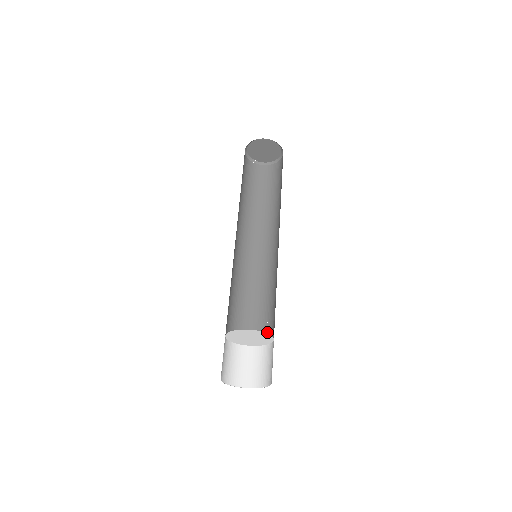
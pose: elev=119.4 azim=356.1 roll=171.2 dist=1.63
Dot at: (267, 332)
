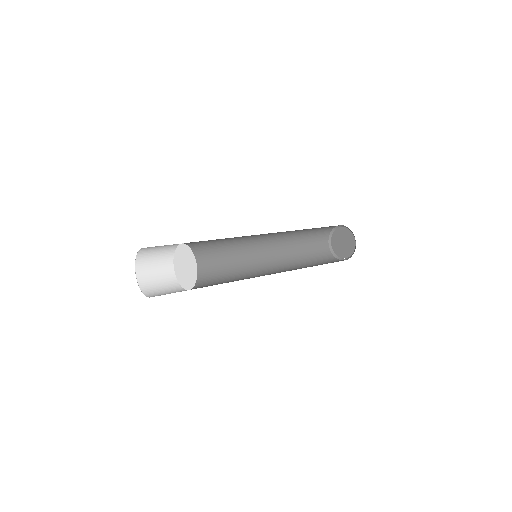
Dot at: occluded
